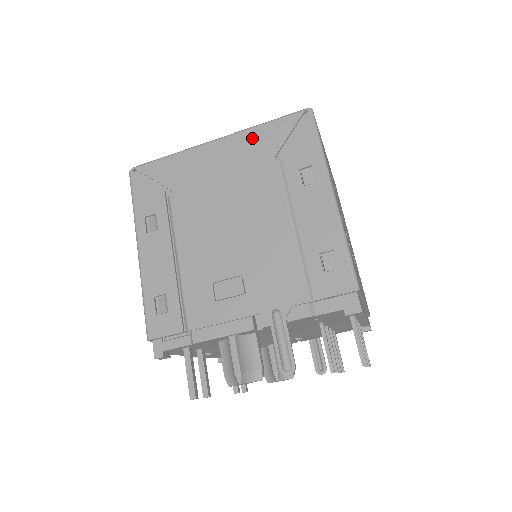
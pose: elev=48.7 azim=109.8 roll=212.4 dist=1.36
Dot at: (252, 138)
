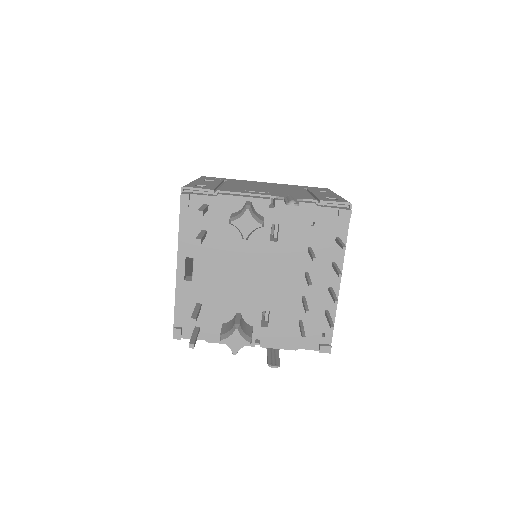
Dot at: (289, 185)
